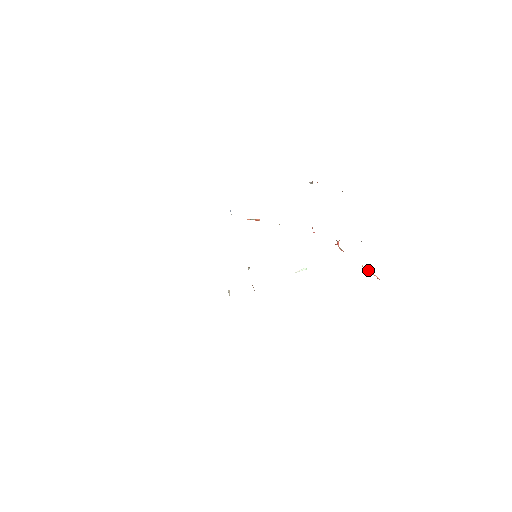
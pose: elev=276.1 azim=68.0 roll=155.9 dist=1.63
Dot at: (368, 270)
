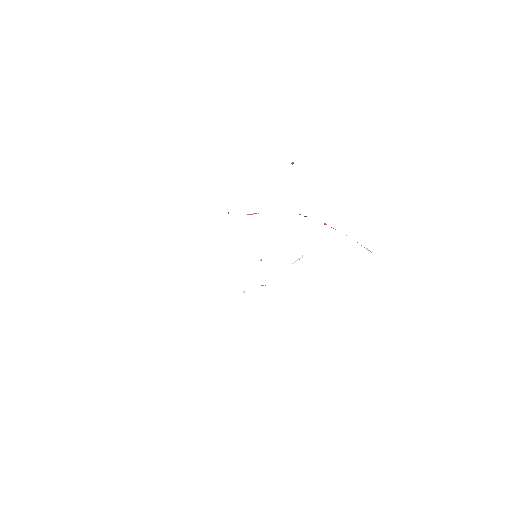
Dot at: occluded
